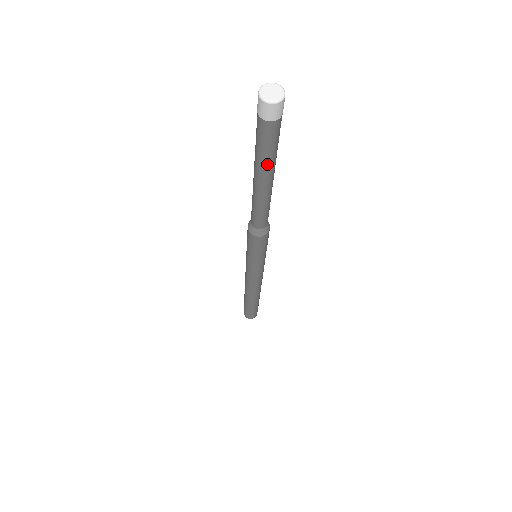
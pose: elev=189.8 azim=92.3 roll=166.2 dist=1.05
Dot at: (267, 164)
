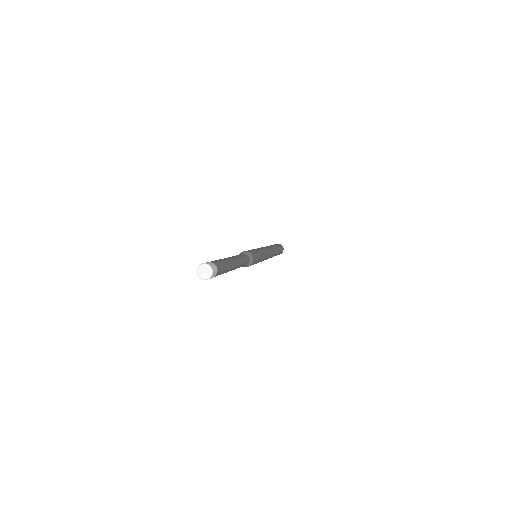
Dot at: occluded
